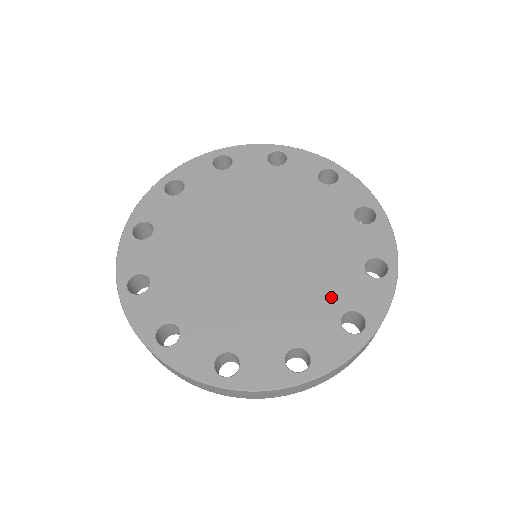
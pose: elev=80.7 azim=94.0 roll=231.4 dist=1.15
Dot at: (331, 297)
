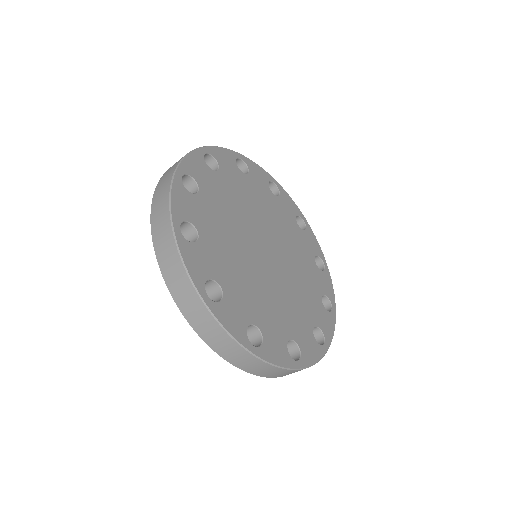
Dot at: (290, 323)
